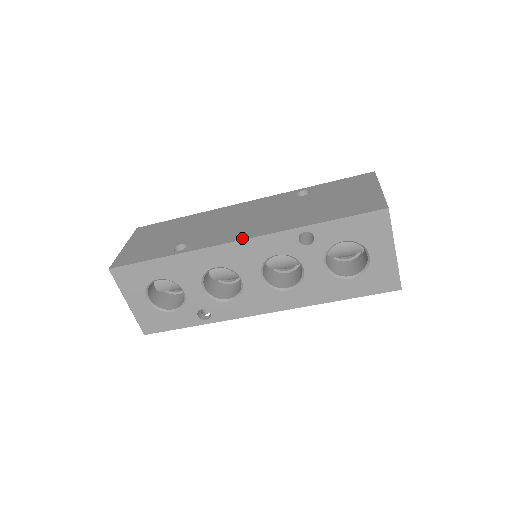
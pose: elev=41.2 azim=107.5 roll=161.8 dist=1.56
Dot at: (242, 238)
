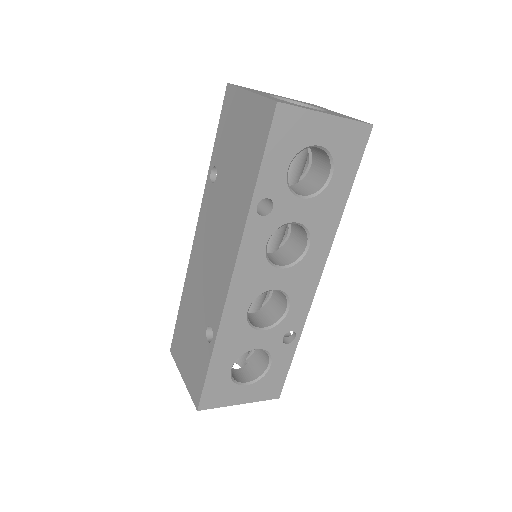
Dot at: (230, 273)
